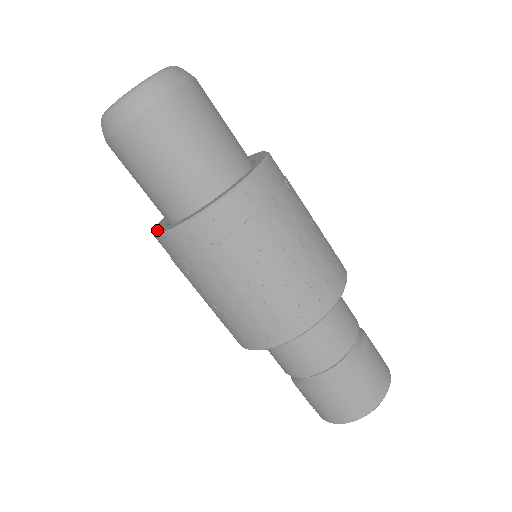
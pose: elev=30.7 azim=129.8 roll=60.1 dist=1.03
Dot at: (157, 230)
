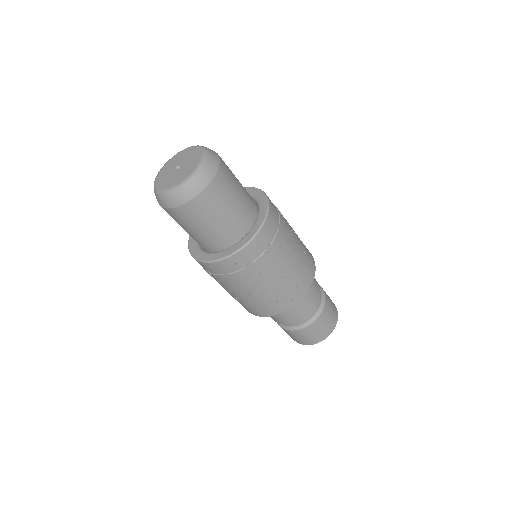
Dot at: (191, 246)
